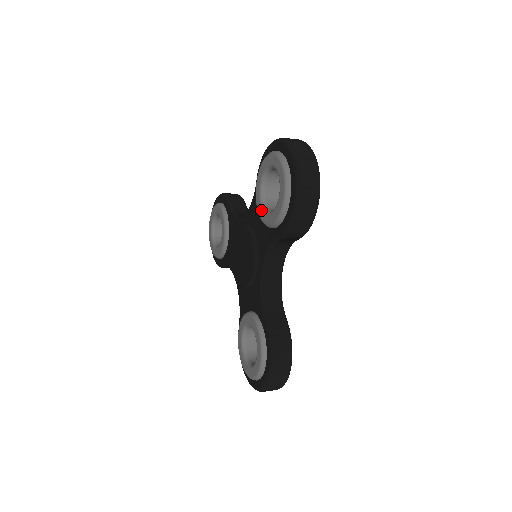
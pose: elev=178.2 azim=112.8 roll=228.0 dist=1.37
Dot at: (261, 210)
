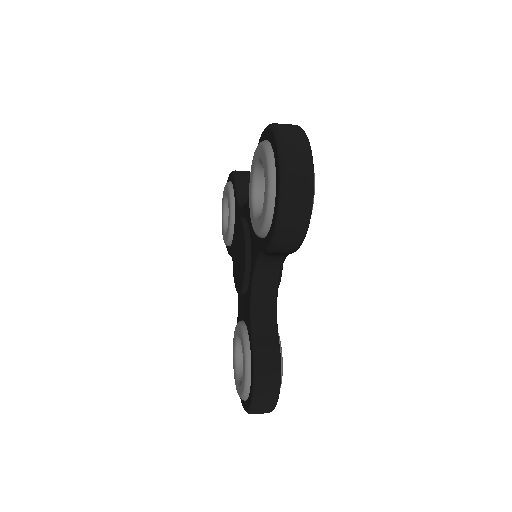
Dot at: (251, 211)
